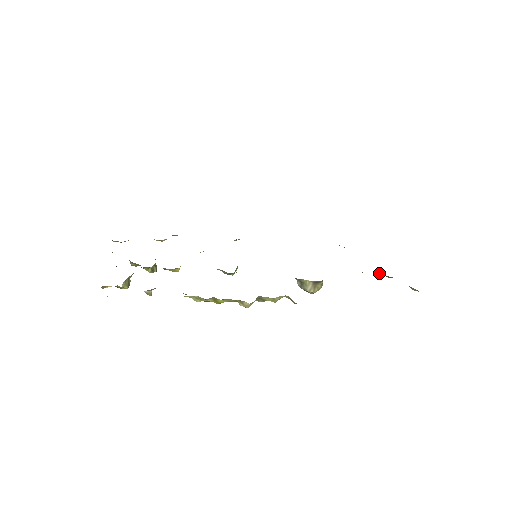
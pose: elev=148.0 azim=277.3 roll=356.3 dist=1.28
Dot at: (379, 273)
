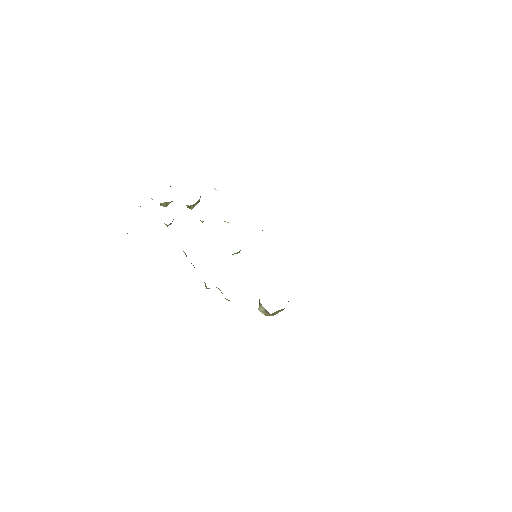
Dot at: occluded
